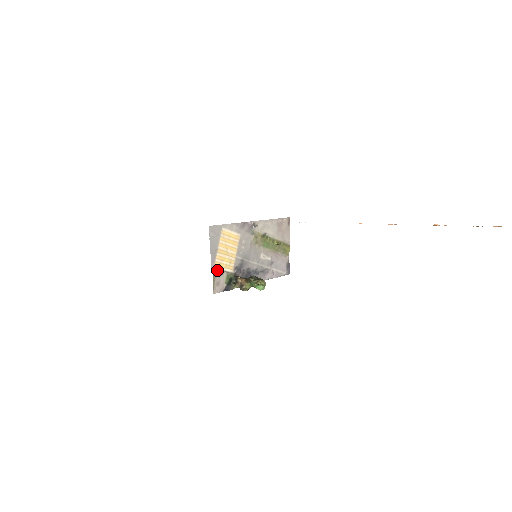
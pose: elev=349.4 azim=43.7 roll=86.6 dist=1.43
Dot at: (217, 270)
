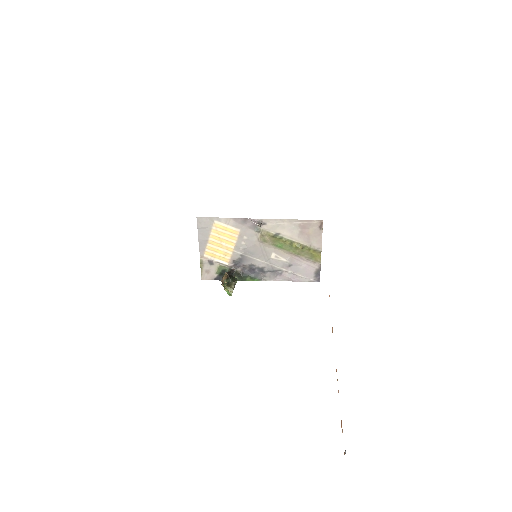
Dot at: (207, 259)
